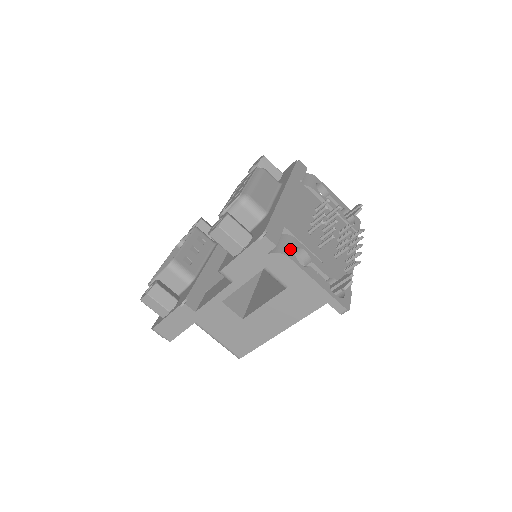
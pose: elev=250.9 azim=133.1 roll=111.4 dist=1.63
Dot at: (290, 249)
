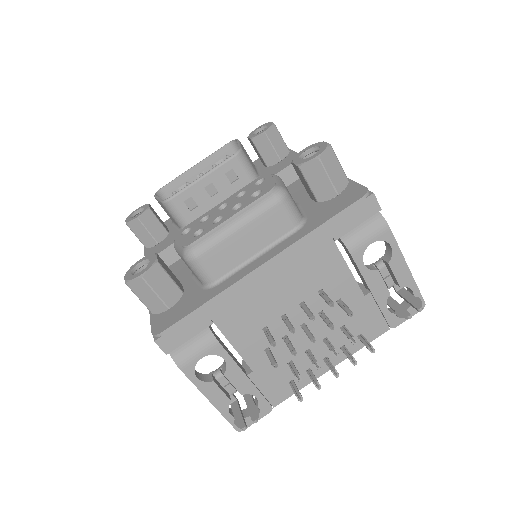
Dot at: (193, 358)
